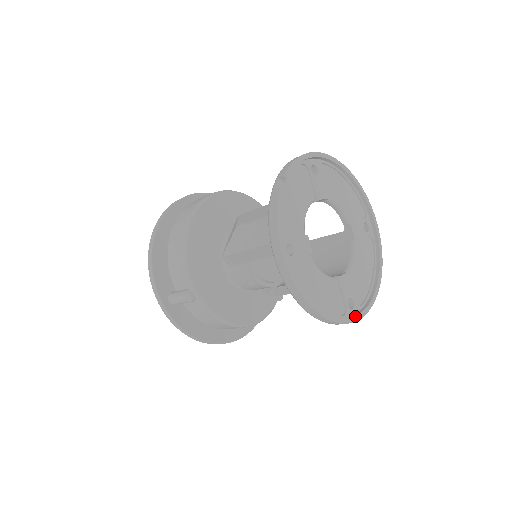
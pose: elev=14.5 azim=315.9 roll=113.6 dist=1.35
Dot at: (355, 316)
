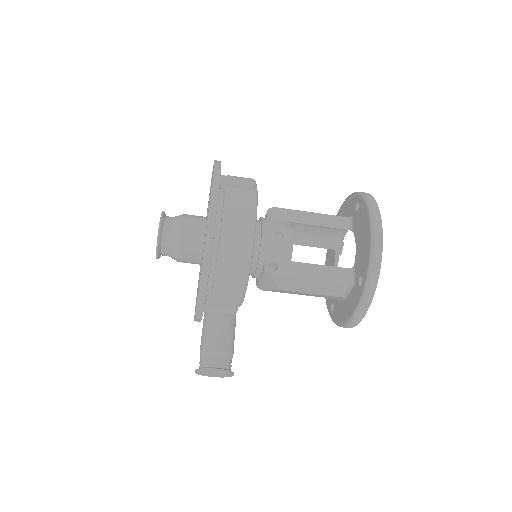
Dot at: (375, 283)
